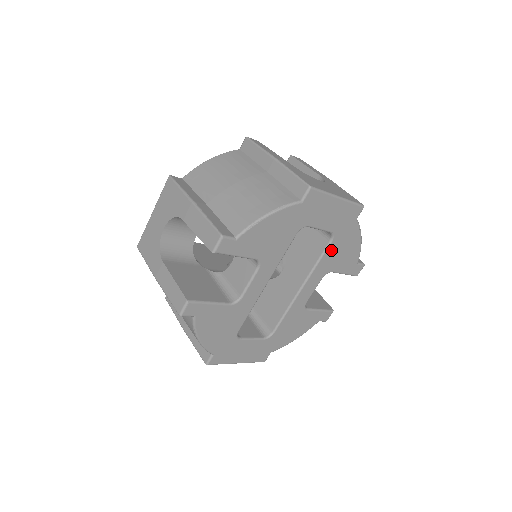
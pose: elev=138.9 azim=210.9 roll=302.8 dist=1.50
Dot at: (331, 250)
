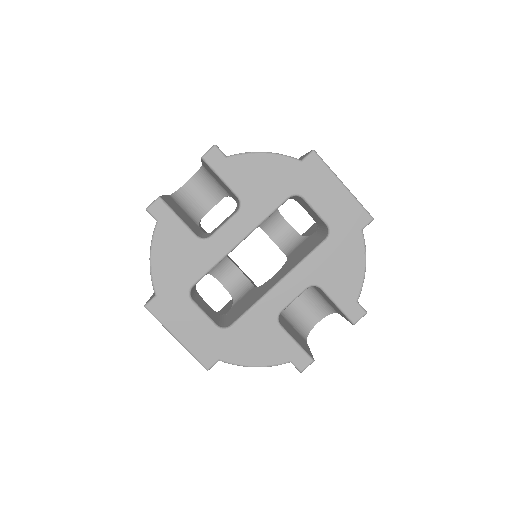
Dot at: (325, 252)
